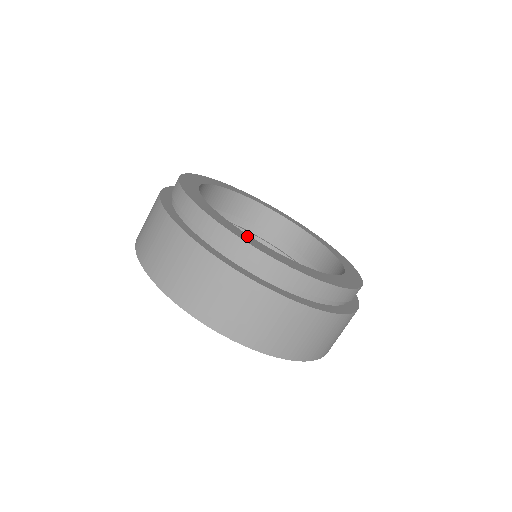
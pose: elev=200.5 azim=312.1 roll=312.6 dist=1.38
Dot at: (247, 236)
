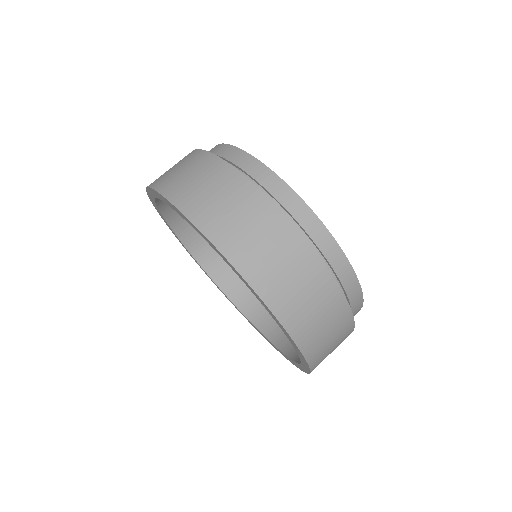
Dot at: occluded
